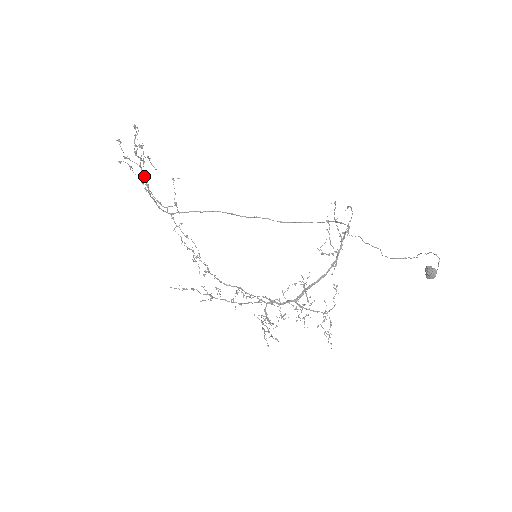
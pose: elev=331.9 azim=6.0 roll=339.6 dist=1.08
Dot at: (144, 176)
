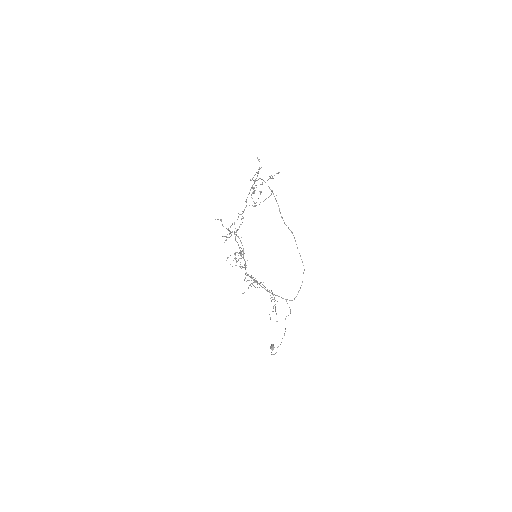
Dot at: (253, 189)
